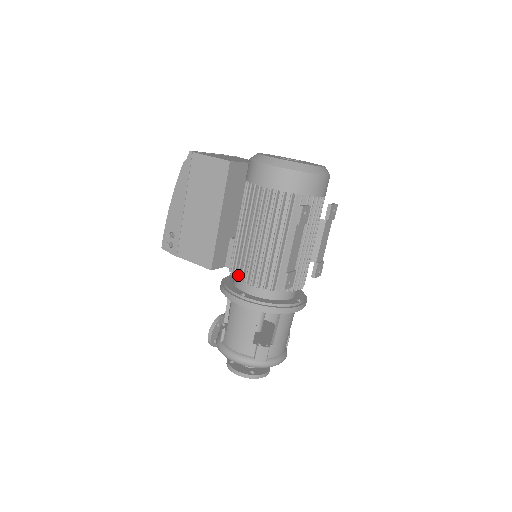
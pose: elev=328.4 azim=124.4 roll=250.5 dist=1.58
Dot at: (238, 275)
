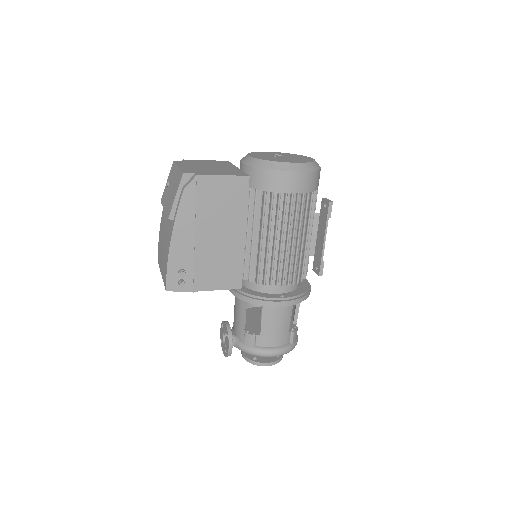
Dot at: (272, 281)
